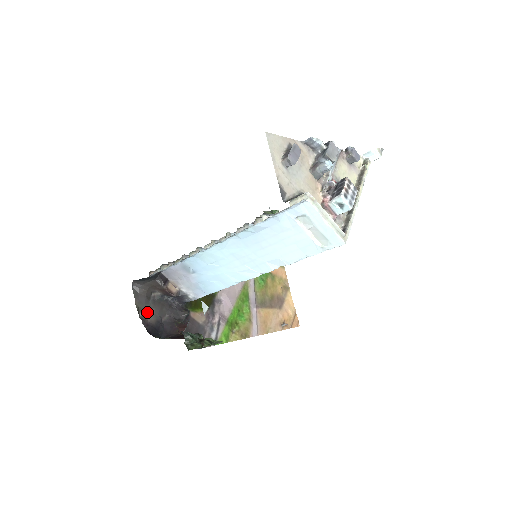
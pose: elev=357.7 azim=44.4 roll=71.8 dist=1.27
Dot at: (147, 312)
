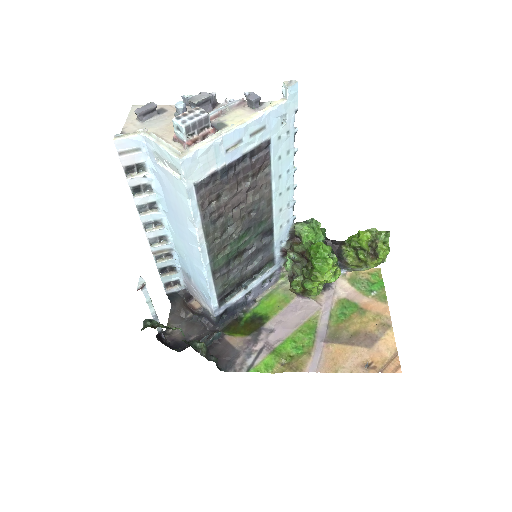
Dot at: (177, 330)
